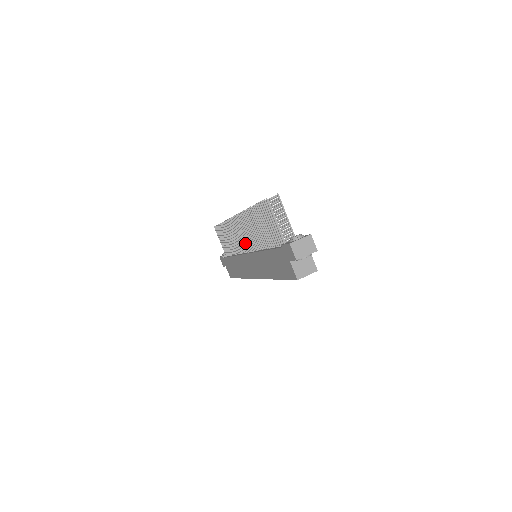
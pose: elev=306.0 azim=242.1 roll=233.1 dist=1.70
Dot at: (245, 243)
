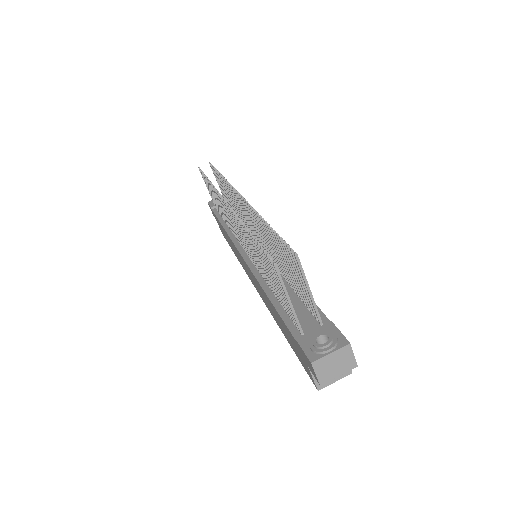
Dot at: (240, 239)
